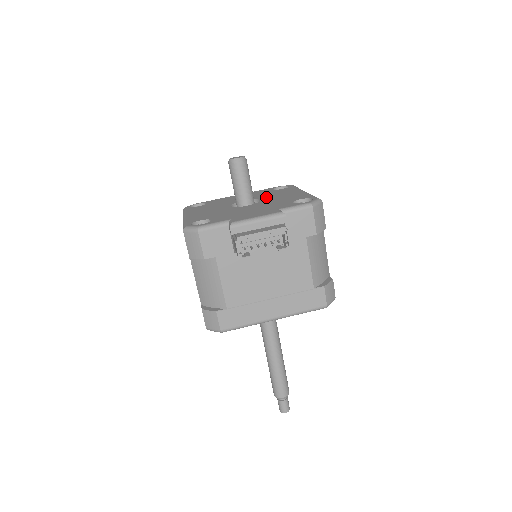
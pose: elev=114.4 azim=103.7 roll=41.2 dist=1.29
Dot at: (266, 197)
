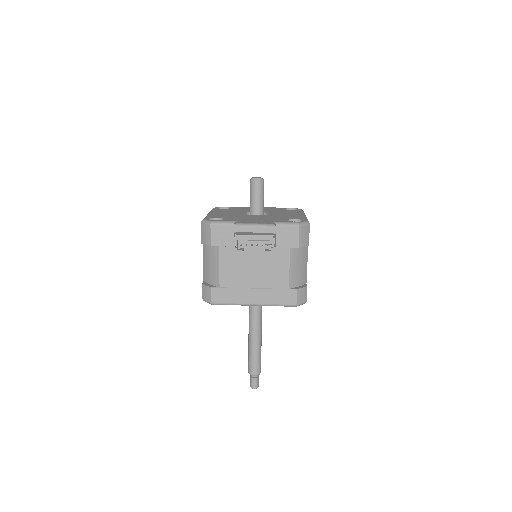
Dot at: (274, 213)
